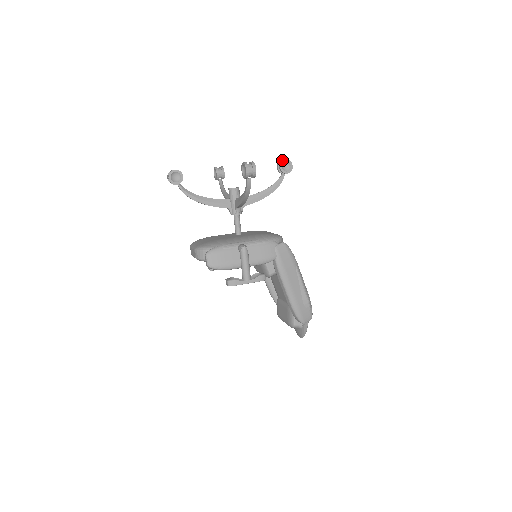
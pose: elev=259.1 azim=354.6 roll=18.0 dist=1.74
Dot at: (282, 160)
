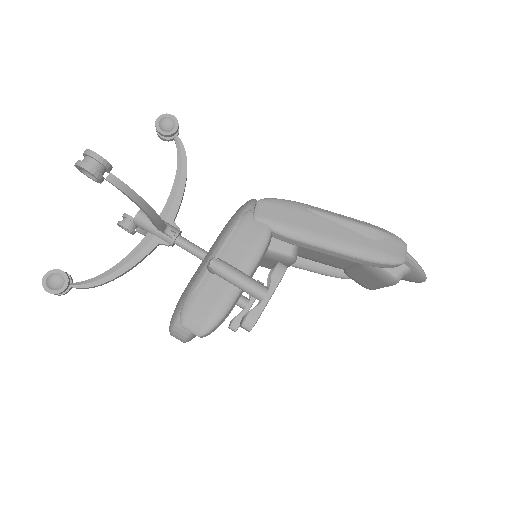
Dot at: occluded
